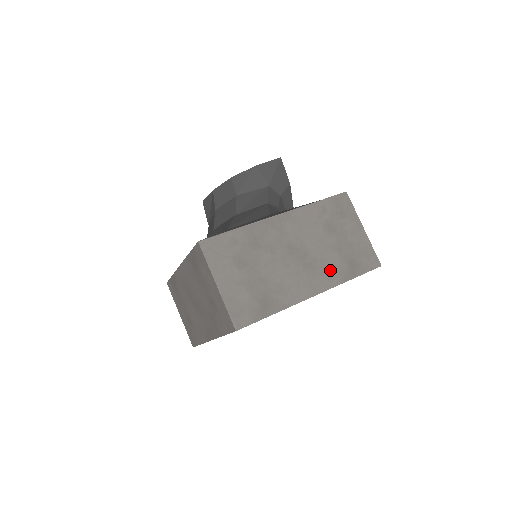
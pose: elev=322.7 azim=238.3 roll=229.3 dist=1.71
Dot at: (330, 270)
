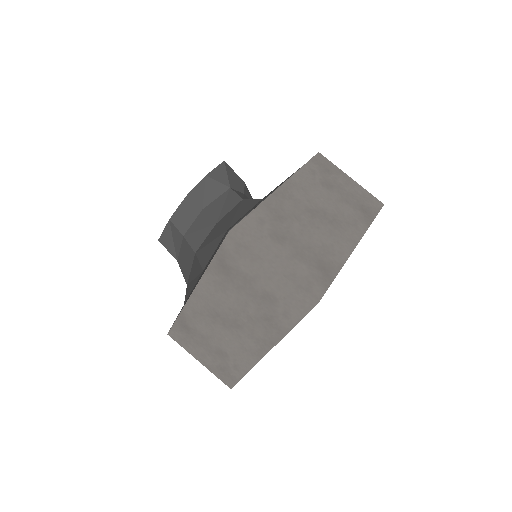
Dot at: (352, 220)
